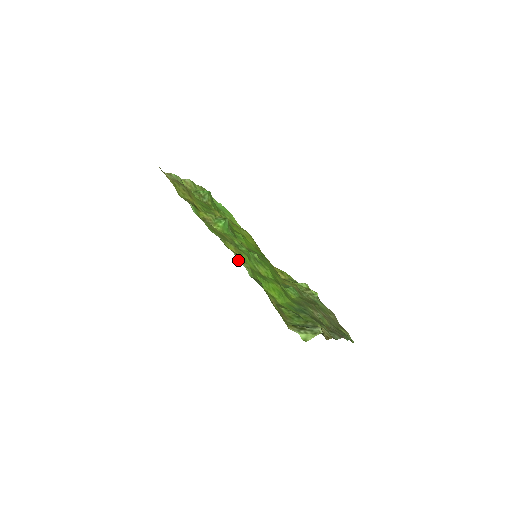
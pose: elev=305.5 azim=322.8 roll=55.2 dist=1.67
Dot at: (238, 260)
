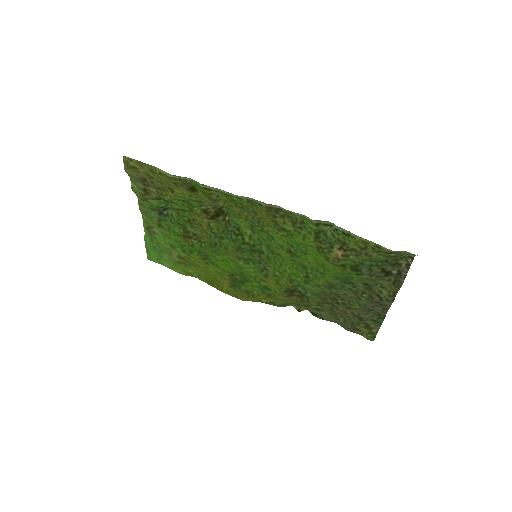
Dot at: (290, 211)
